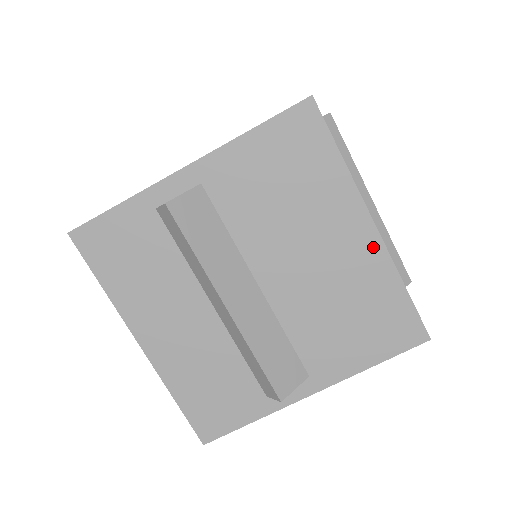
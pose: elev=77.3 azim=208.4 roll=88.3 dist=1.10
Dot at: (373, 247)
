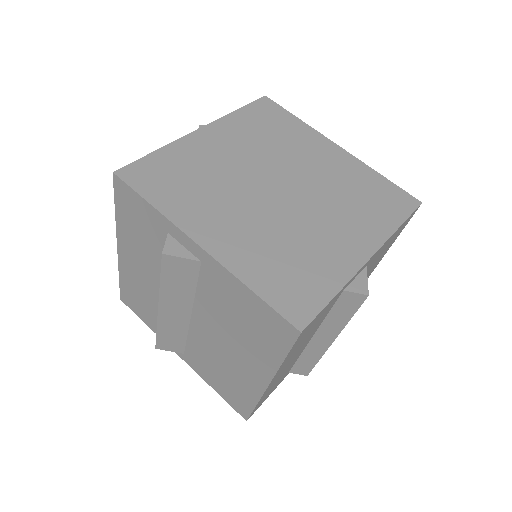
Dot at: occluded
